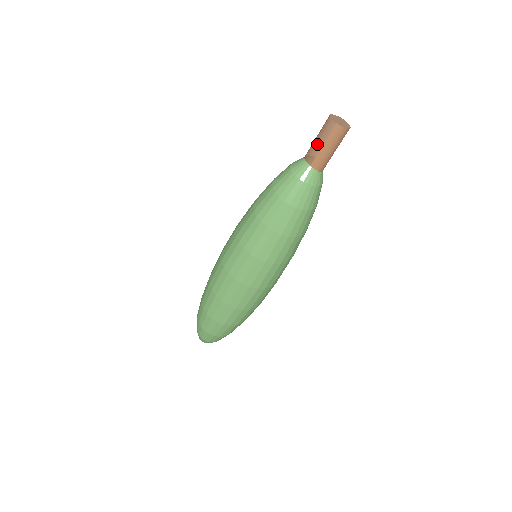
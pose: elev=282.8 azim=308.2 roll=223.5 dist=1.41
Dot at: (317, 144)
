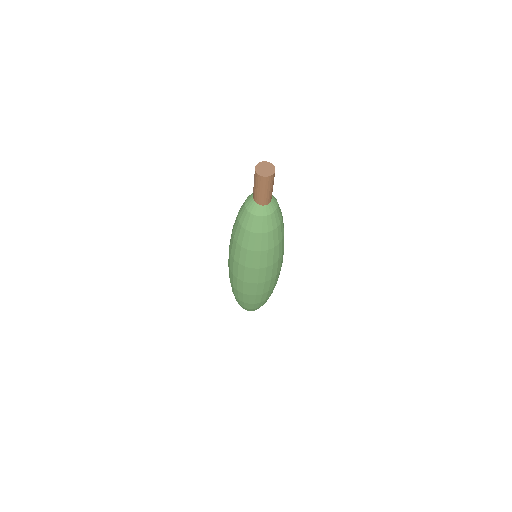
Dot at: occluded
